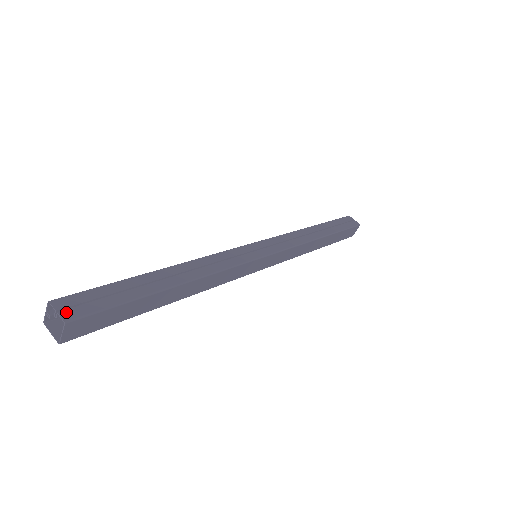
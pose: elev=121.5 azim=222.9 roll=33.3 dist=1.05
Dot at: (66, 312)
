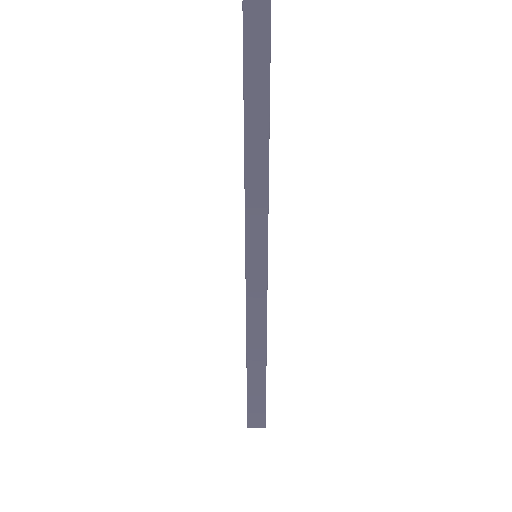
Dot at: occluded
